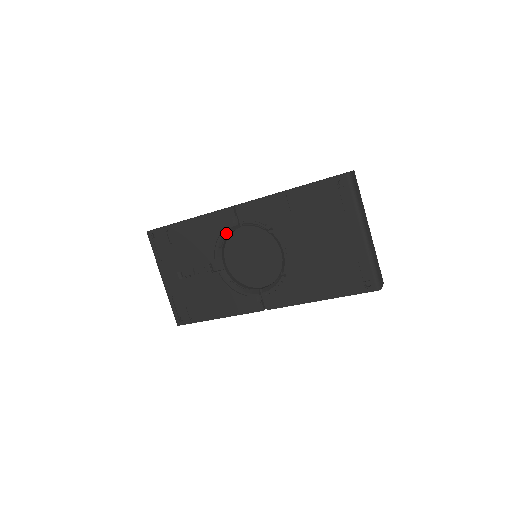
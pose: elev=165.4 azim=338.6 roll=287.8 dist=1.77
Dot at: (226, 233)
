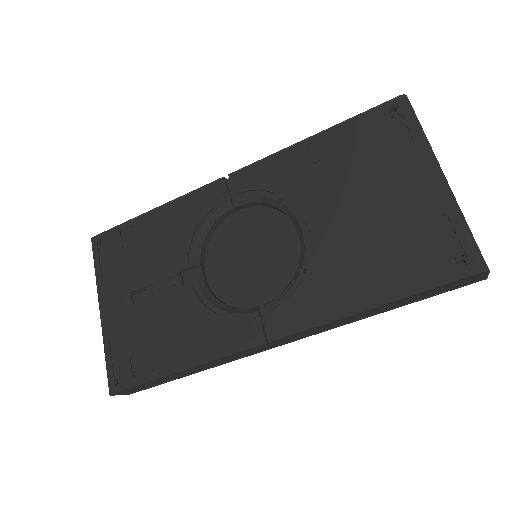
Dot at: (210, 219)
